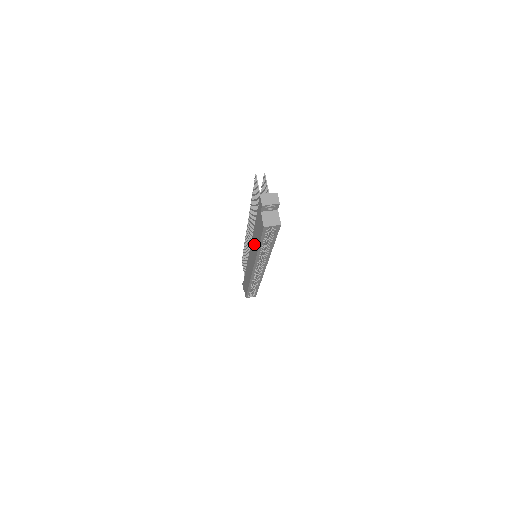
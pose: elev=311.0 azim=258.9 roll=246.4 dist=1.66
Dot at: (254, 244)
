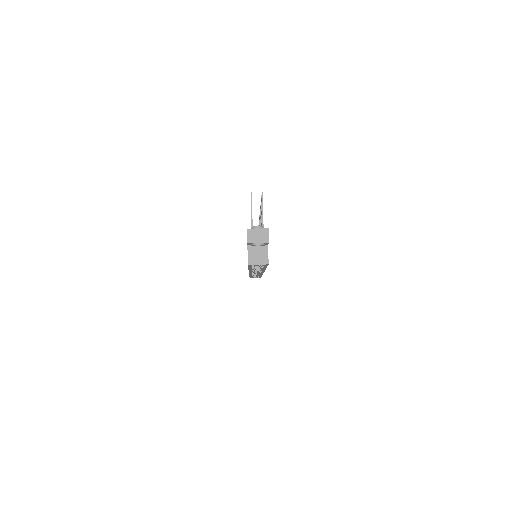
Dot at: occluded
